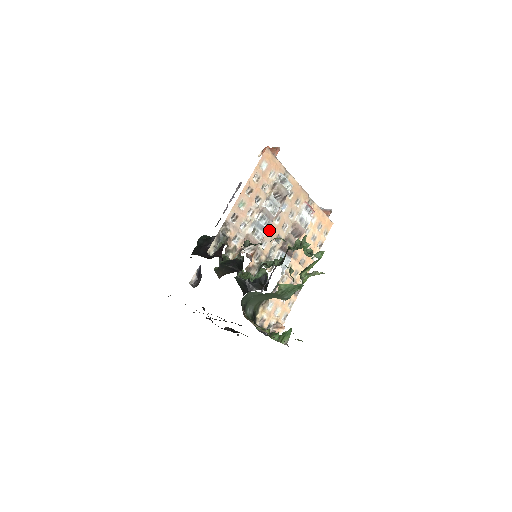
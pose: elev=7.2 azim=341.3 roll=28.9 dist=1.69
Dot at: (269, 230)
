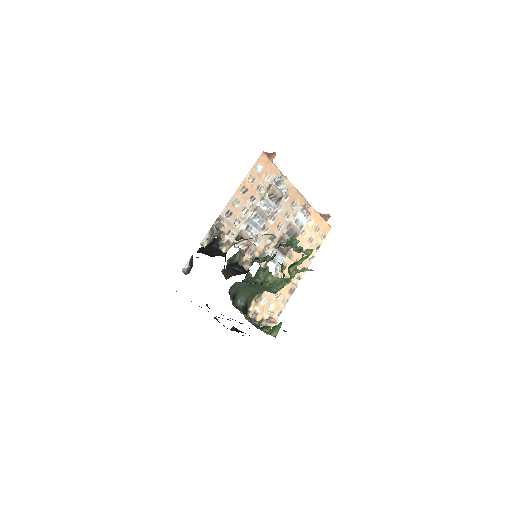
Dot at: (264, 228)
